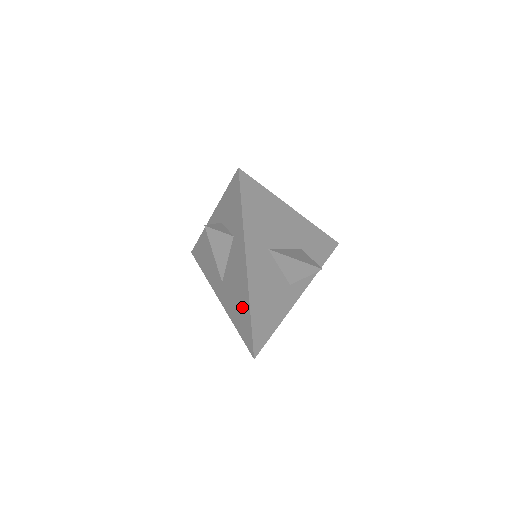
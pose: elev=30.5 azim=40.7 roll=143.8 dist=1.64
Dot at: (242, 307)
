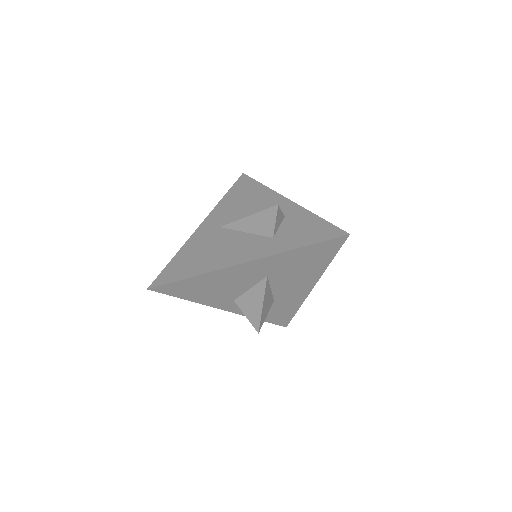
Dot at: (199, 262)
